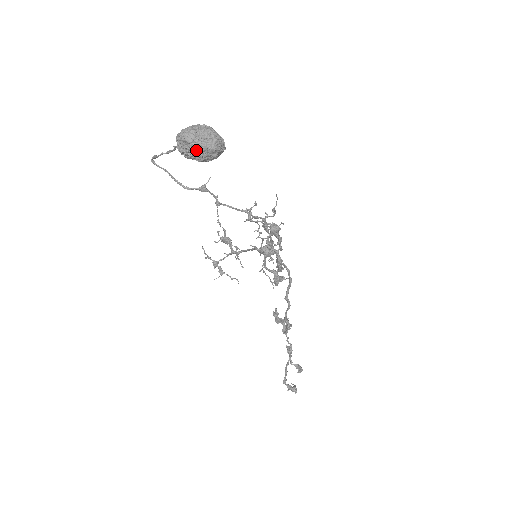
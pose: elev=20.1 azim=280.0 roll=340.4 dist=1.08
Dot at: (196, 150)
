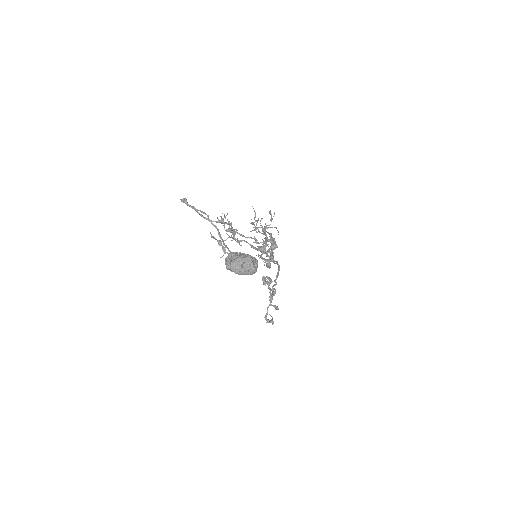
Dot at: occluded
